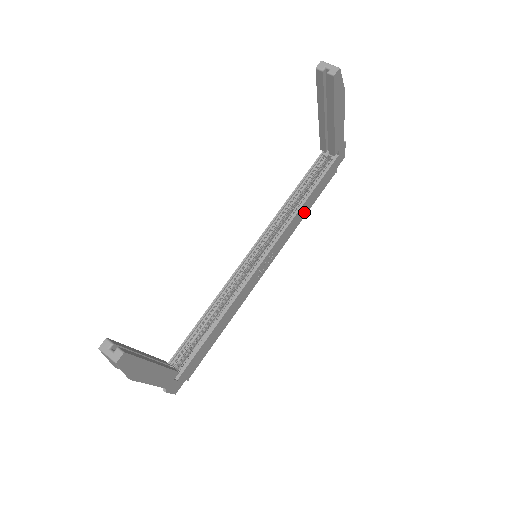
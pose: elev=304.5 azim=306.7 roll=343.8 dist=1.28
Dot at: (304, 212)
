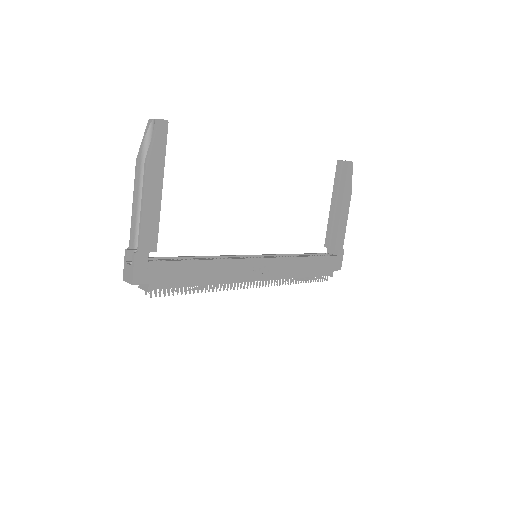
Dot at: (302, 271)
